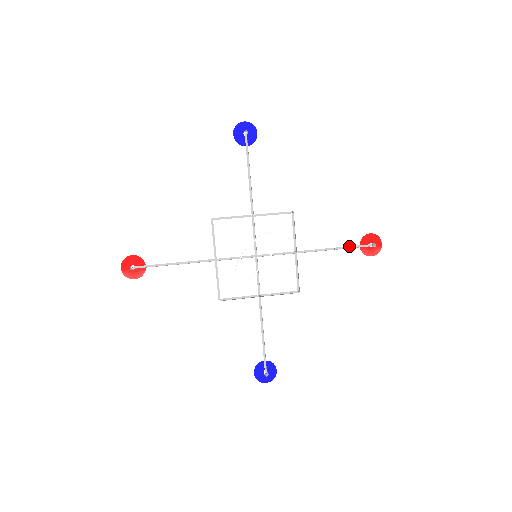
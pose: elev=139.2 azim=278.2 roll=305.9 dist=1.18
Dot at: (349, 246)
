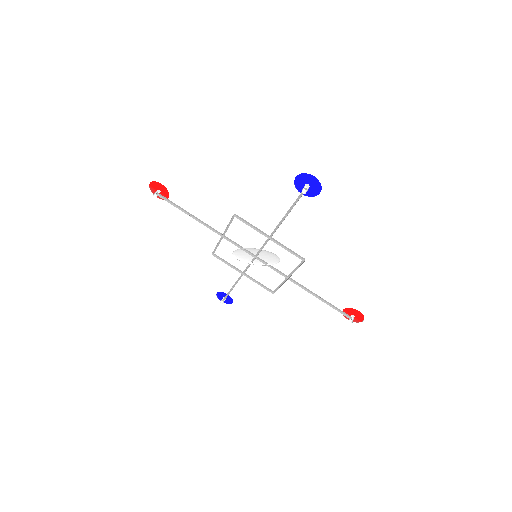
Dot at: (333, 305)
